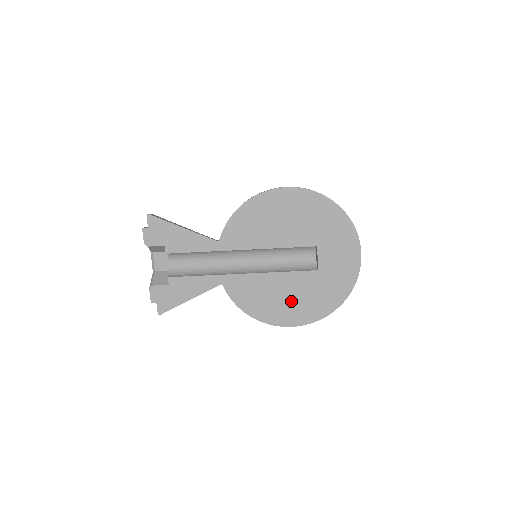
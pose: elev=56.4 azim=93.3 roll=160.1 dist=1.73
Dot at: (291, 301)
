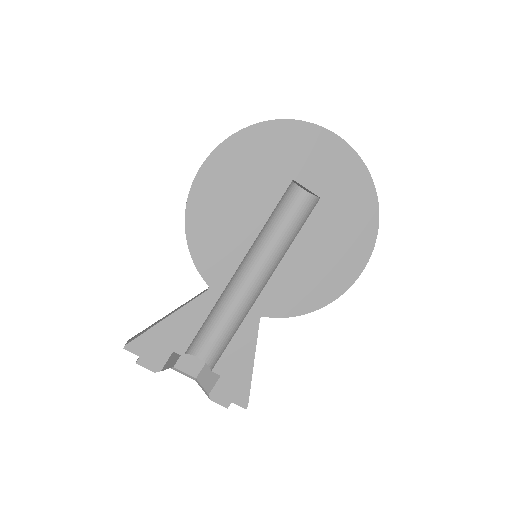
Dot at: (334, 252)
